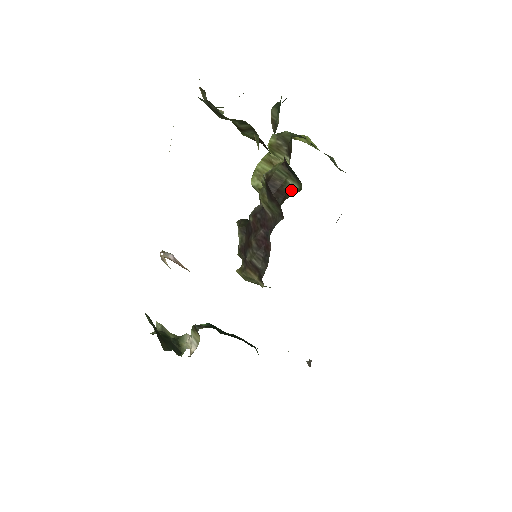
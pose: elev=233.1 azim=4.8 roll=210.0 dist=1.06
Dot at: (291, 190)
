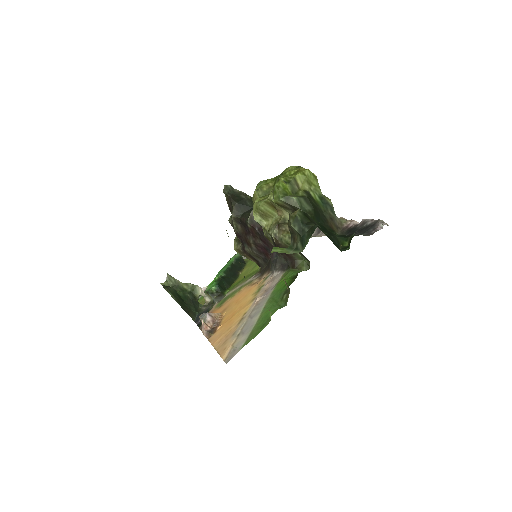
Dot at: (299, 259)
